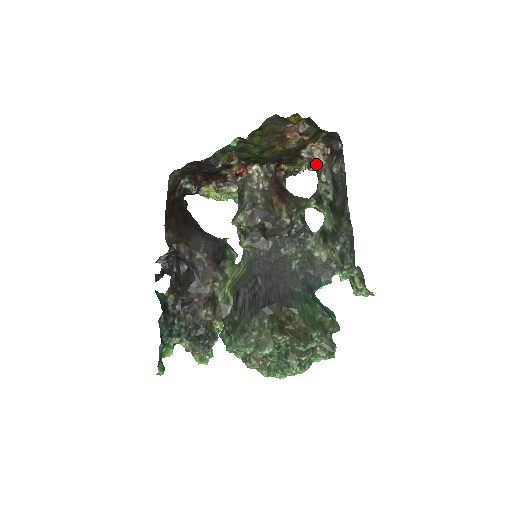
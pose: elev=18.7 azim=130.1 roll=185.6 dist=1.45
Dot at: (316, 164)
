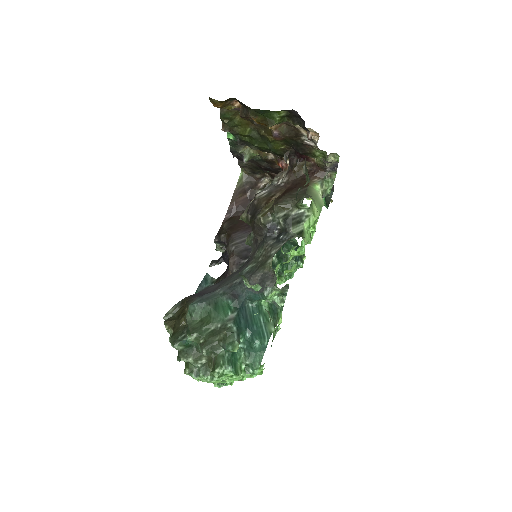
Dot at: occluded
